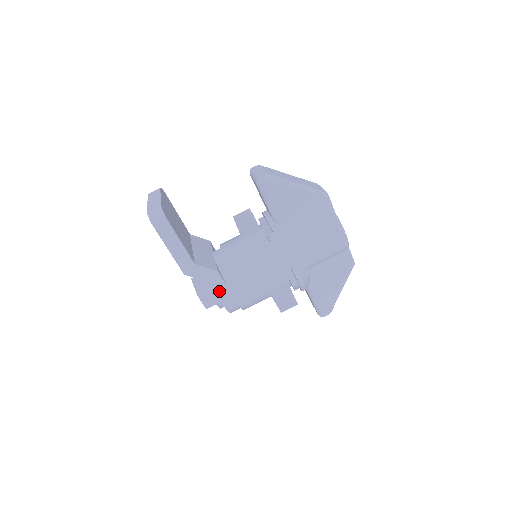
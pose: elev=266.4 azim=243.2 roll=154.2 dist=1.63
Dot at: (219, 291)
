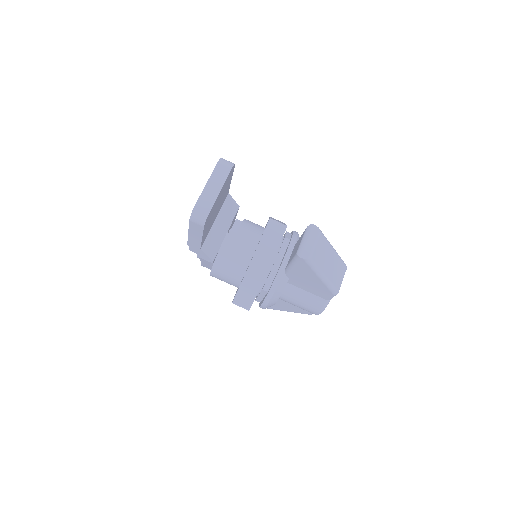
Dot at: (204, 262)
